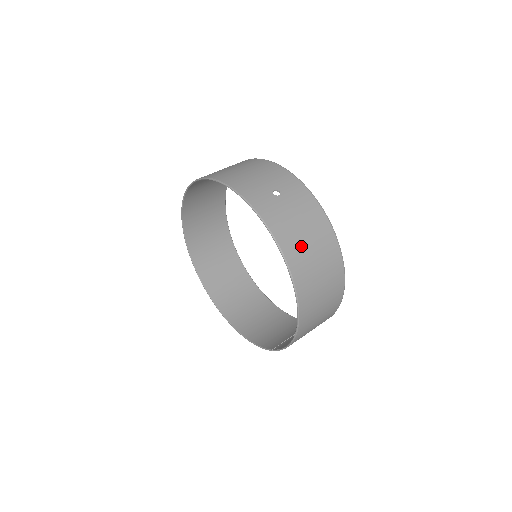
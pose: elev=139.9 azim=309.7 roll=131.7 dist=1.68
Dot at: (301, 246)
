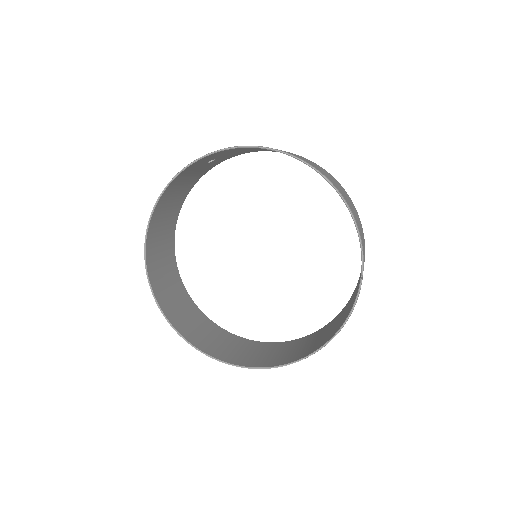
Dot at: occluded
